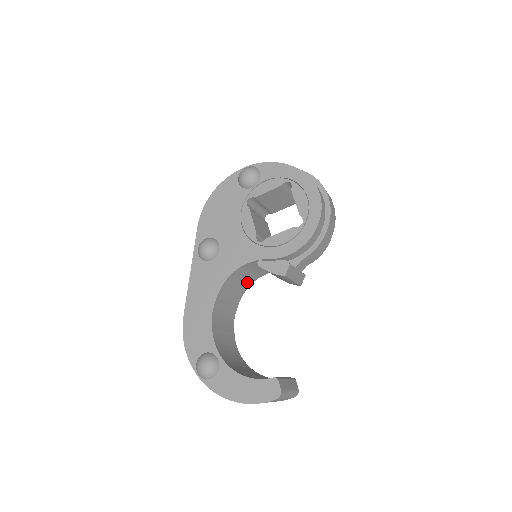
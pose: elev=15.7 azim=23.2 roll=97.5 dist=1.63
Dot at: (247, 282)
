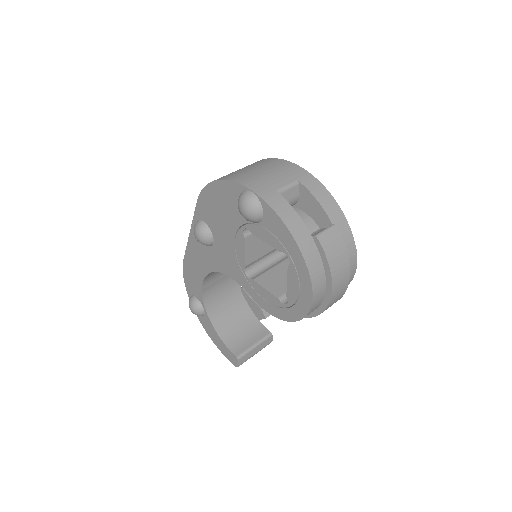
Dot at: occluded
